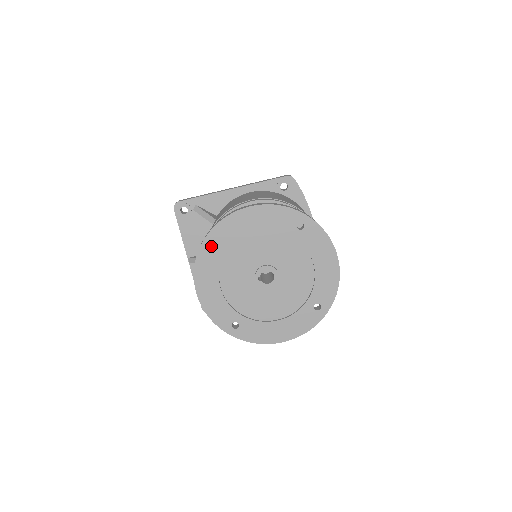
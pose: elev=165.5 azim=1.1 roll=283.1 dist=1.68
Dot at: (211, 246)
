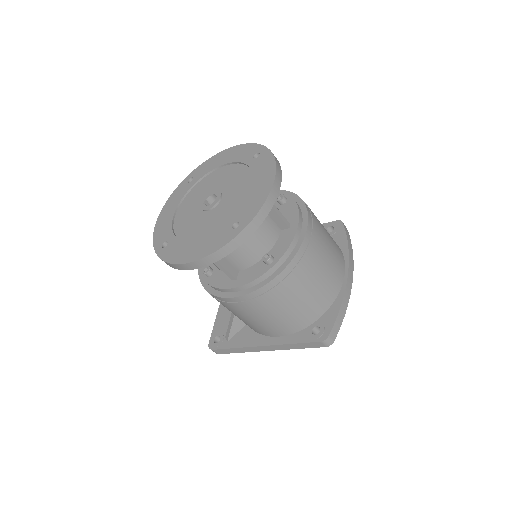
Dot at: occluded
